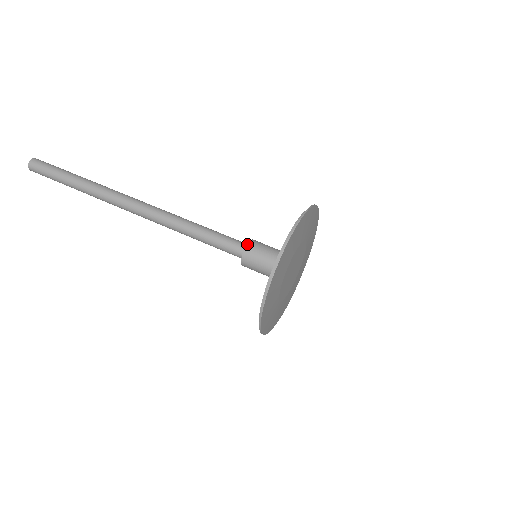
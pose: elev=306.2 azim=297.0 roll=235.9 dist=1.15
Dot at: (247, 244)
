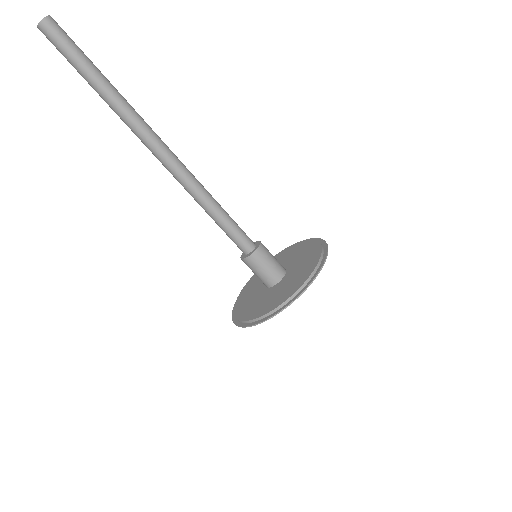
Dot at: (259, 246)
